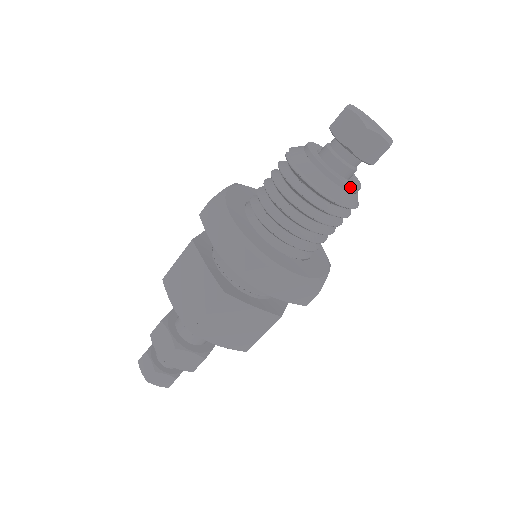
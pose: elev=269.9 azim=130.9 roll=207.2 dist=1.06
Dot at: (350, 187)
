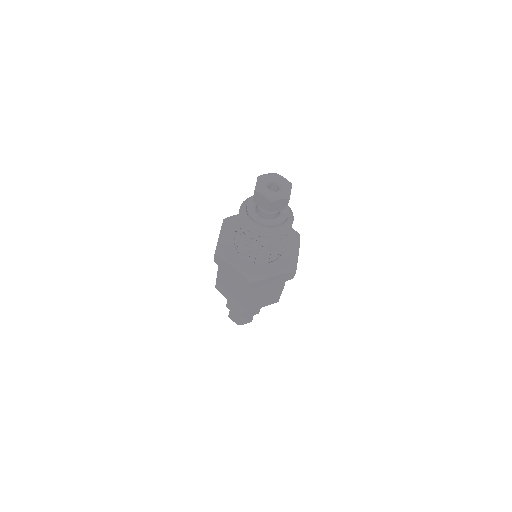
Dot at: (281, 223)
